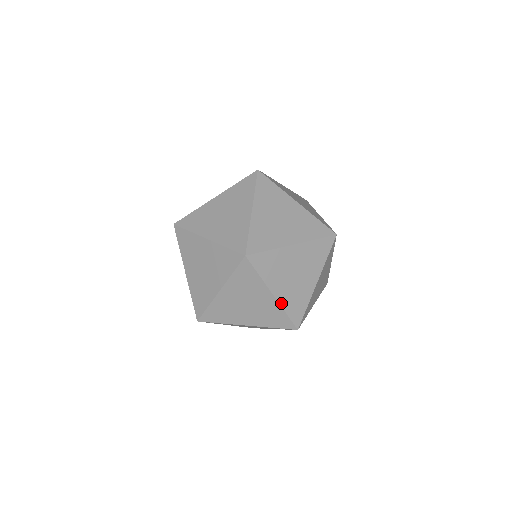
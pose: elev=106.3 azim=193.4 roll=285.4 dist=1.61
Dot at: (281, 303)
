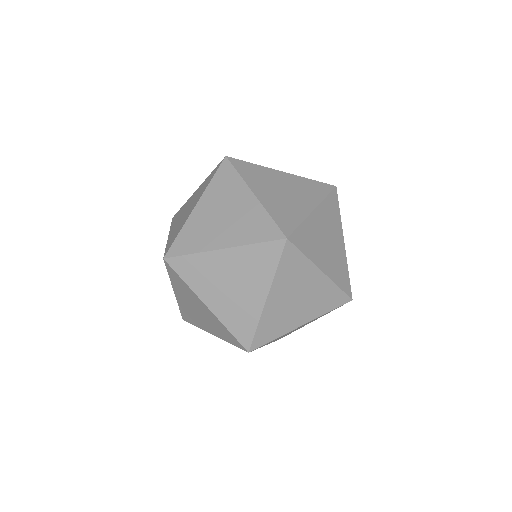
Dot at: (264, 313)
